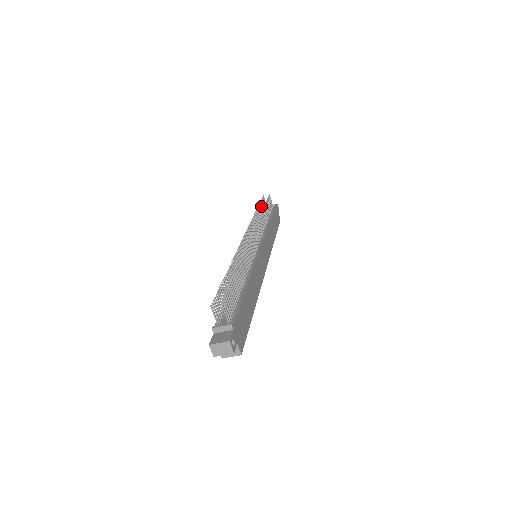
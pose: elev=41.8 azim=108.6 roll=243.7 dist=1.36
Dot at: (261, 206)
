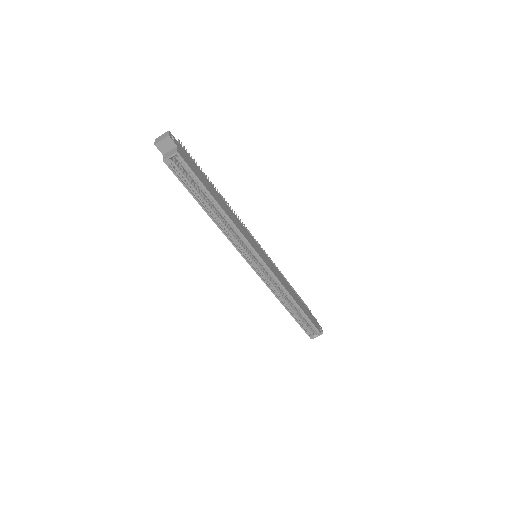
Dot at: occluded
